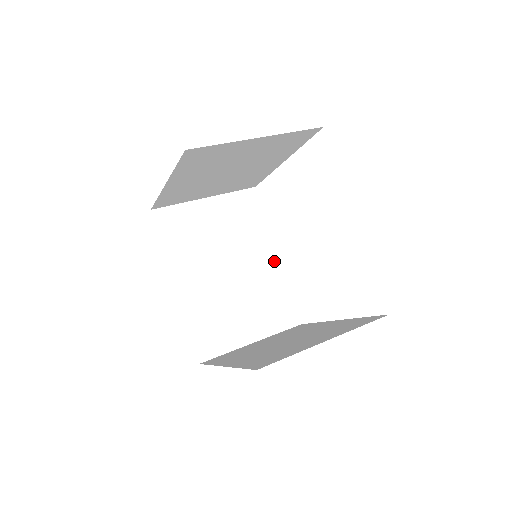
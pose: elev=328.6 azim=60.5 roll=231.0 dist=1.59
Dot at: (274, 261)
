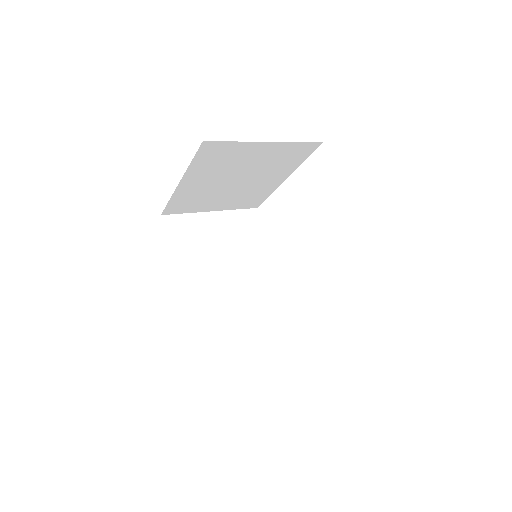
Dot at: (271, 276)
